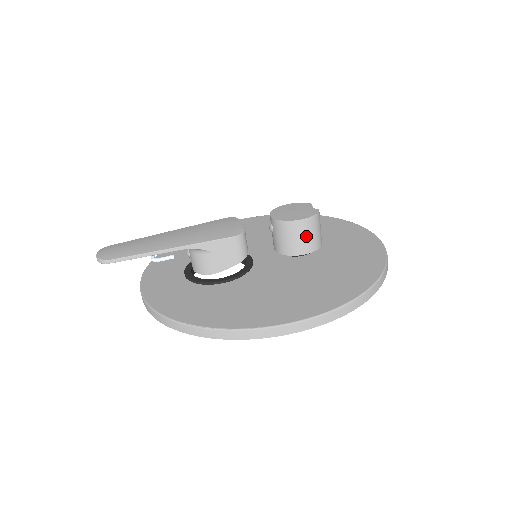
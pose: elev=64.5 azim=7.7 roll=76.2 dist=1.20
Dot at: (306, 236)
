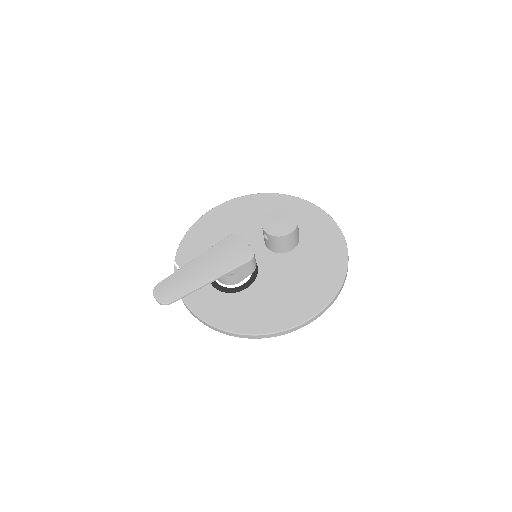
Dot at: (292, 241)
